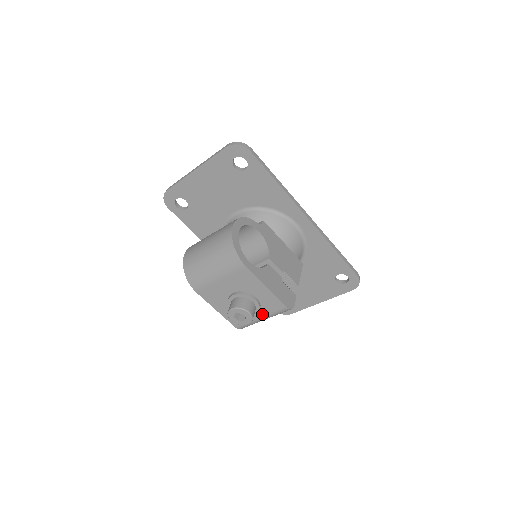
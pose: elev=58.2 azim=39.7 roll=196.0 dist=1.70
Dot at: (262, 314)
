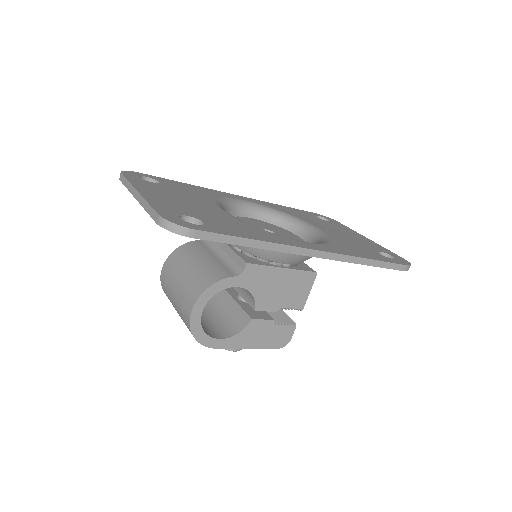
Dot at: occluded
